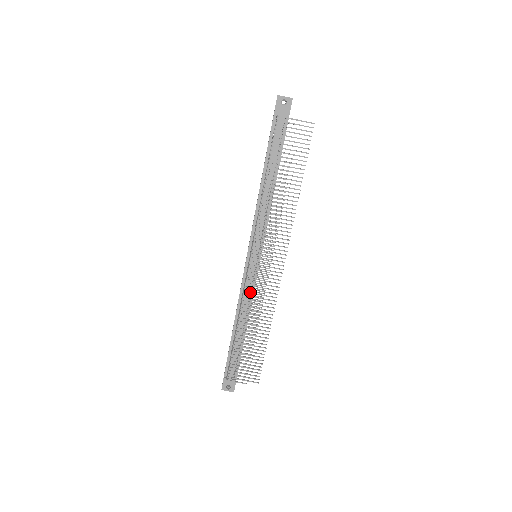
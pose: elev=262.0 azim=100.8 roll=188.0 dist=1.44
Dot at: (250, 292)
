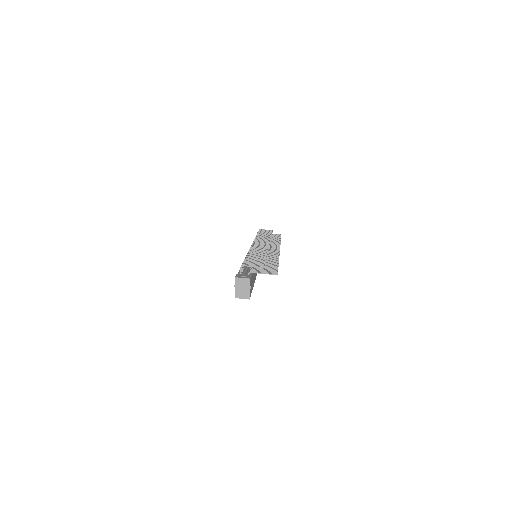
Dot at: occluded
